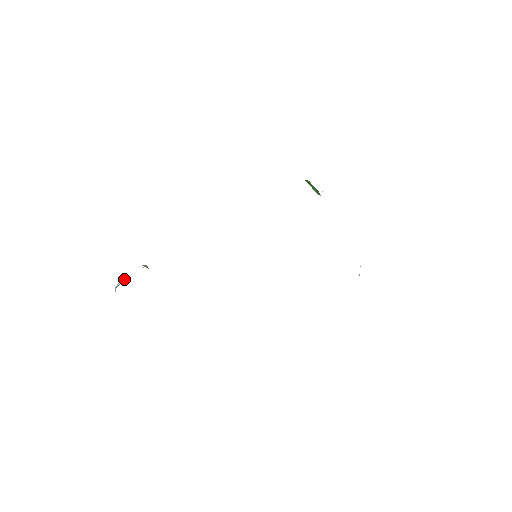
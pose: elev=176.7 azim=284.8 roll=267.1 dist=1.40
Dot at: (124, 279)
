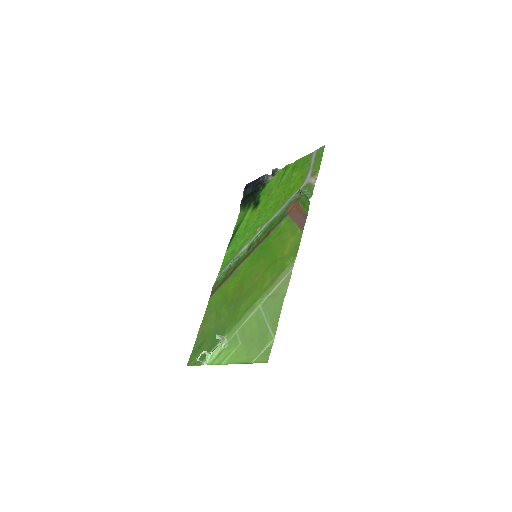
Dot at: occluded
